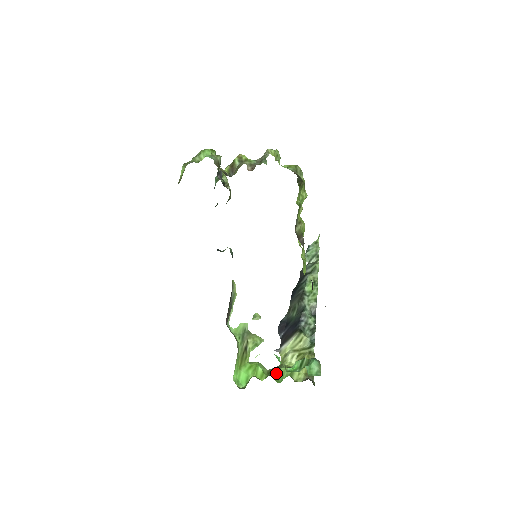
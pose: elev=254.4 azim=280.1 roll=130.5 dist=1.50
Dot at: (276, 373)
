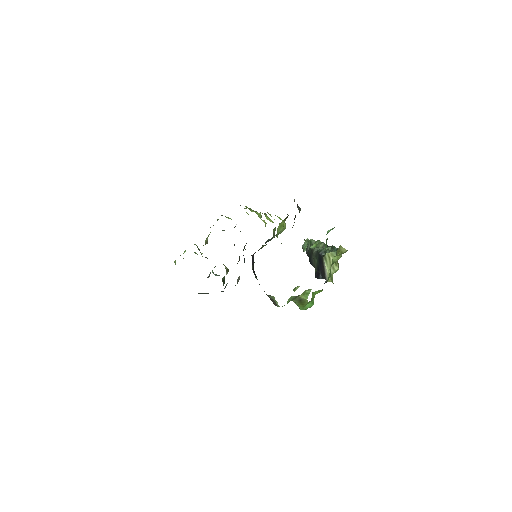
Dot at: (328, 279)
